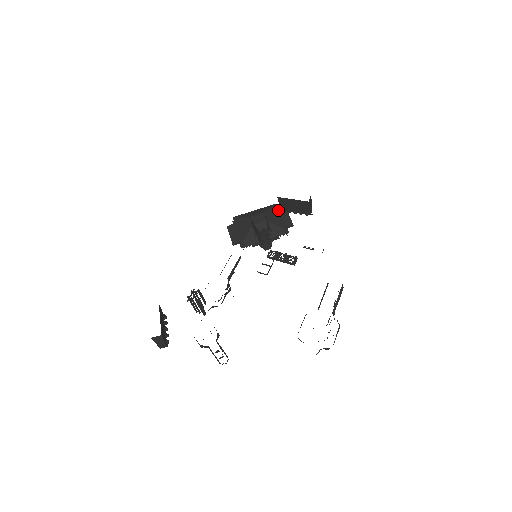
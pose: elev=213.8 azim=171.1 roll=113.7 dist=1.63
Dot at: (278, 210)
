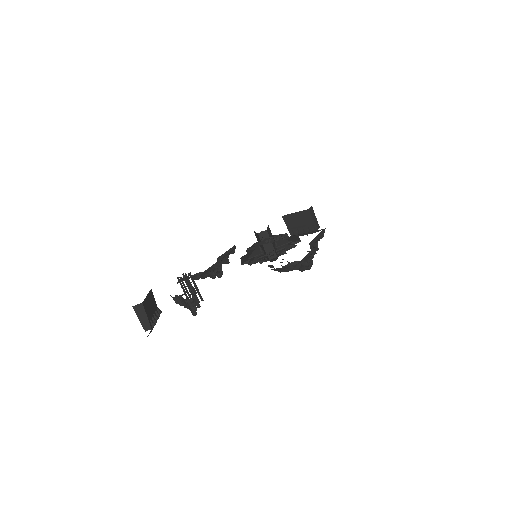
Dot at: occluded
